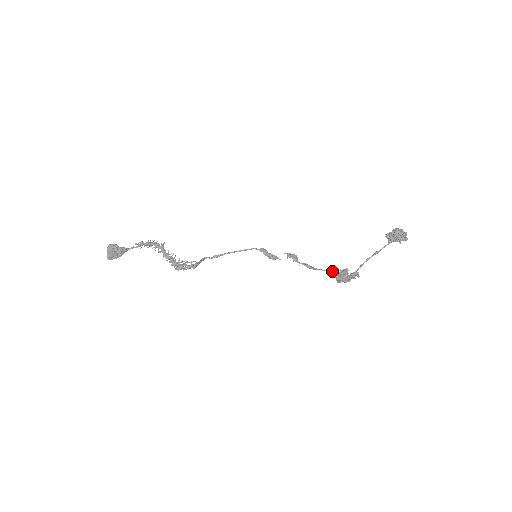
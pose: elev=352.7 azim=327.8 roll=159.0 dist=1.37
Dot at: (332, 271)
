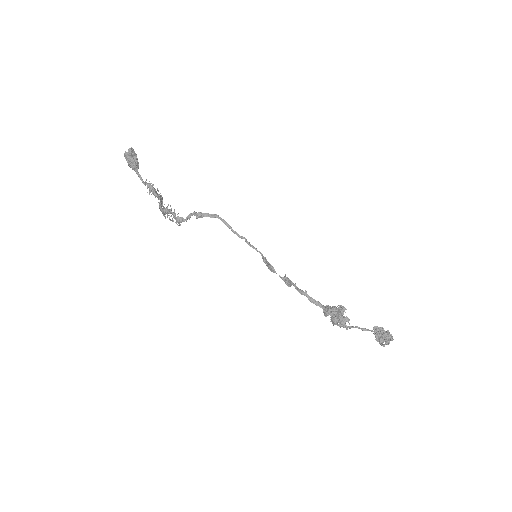
Dot at: (324, 308)
